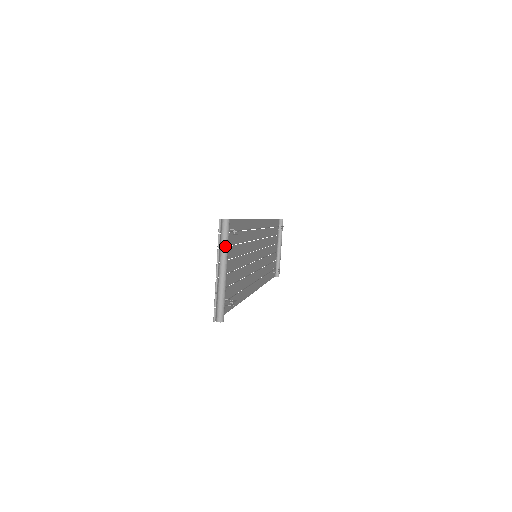
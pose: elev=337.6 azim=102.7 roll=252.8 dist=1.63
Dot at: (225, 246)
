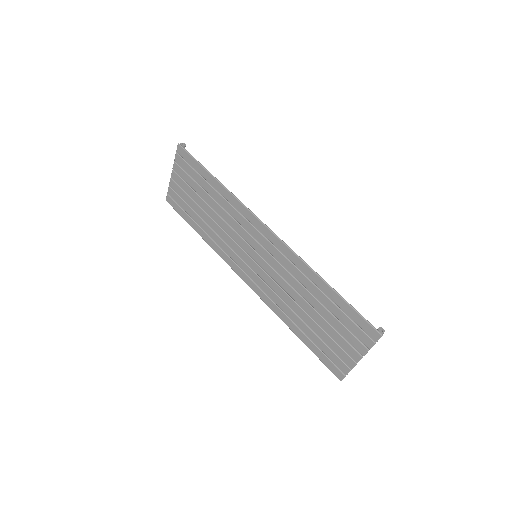
Dot at: occluded
